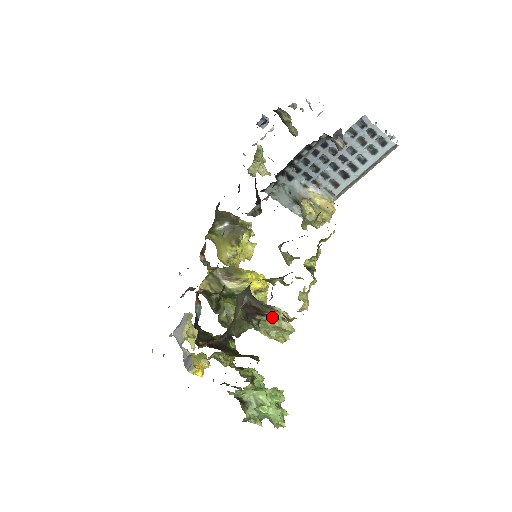
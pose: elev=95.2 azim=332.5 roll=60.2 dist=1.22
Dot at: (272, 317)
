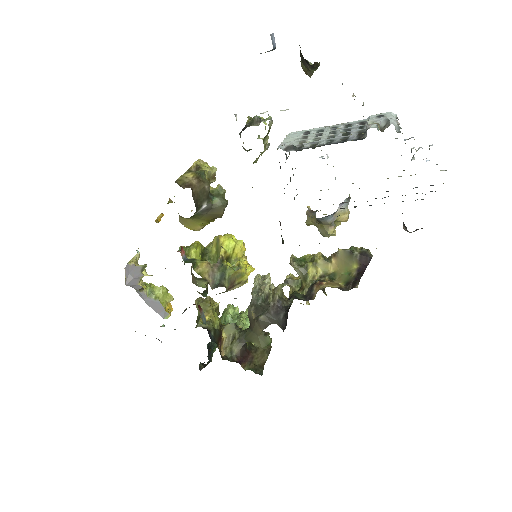
Dot at: (270, 301)
